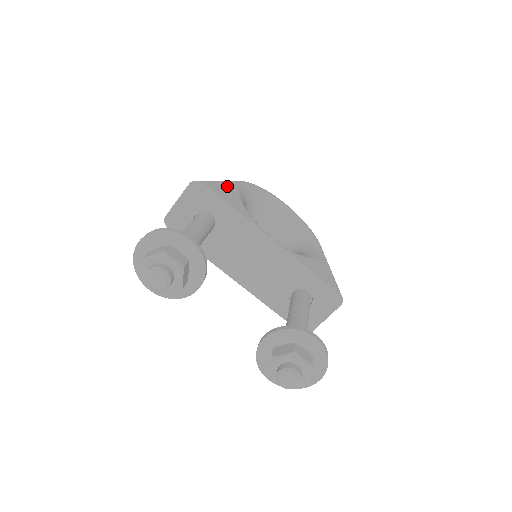
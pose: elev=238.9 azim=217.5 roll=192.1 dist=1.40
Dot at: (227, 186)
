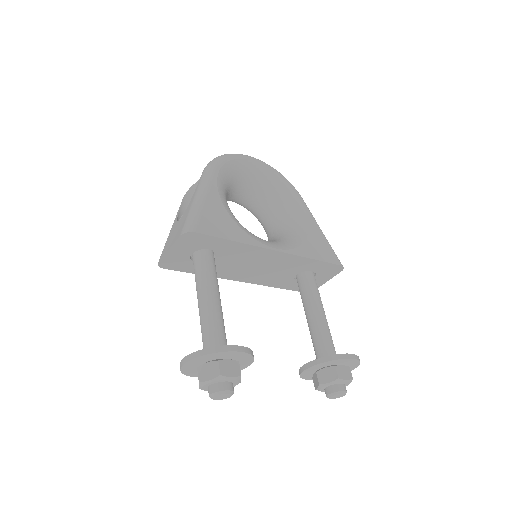
Dot at: (210, 204)
